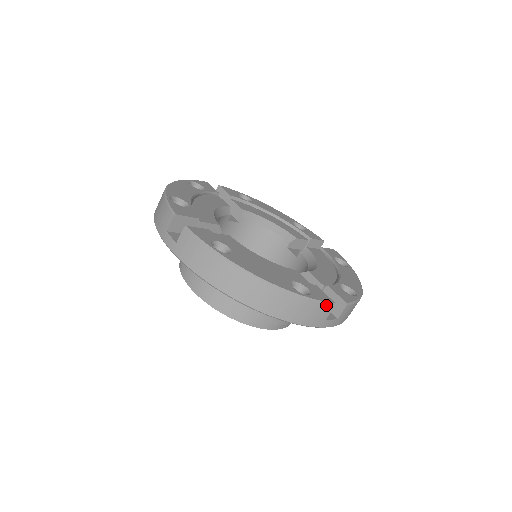
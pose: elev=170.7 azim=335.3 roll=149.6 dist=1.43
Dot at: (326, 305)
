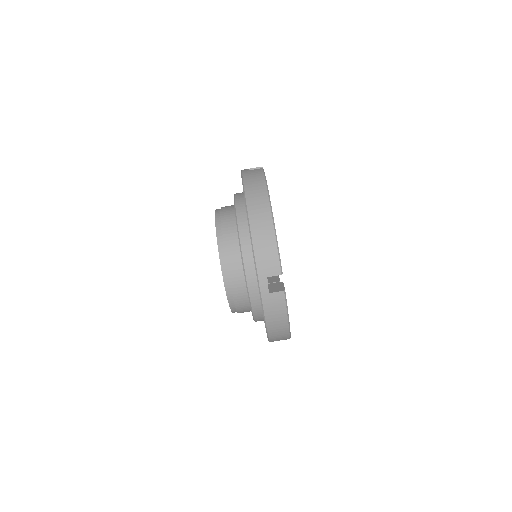
Dot at: (279, 265)
